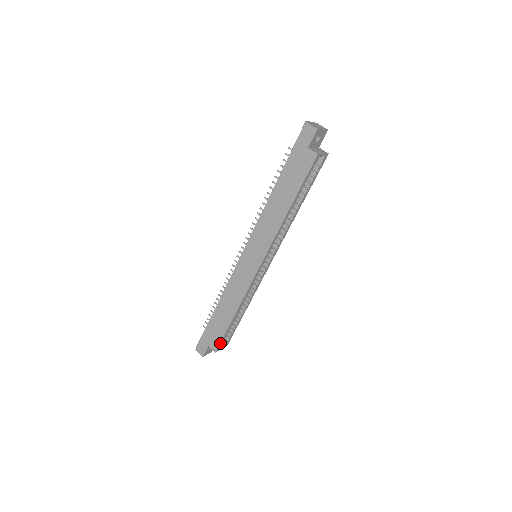
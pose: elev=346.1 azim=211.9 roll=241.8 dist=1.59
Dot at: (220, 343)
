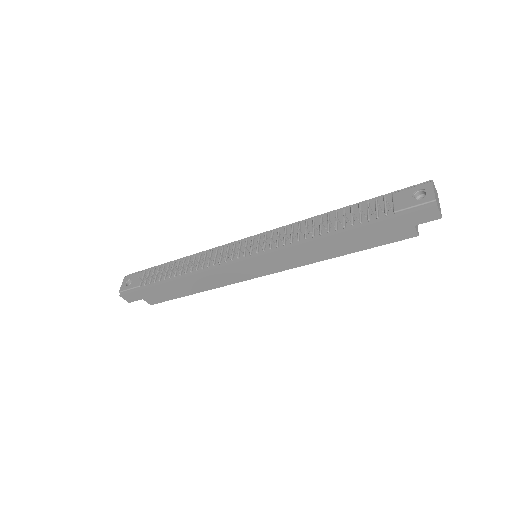
Dot at: (162, 301)
